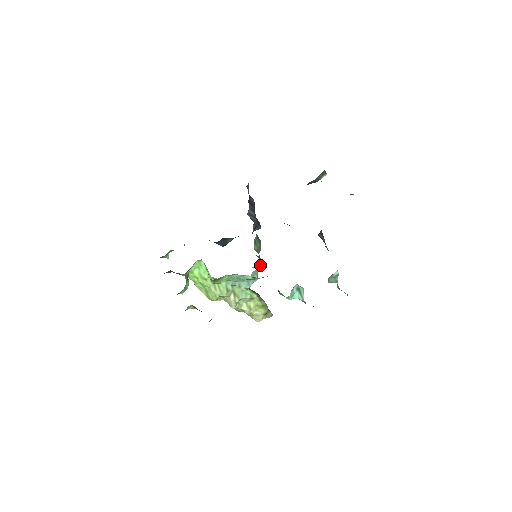
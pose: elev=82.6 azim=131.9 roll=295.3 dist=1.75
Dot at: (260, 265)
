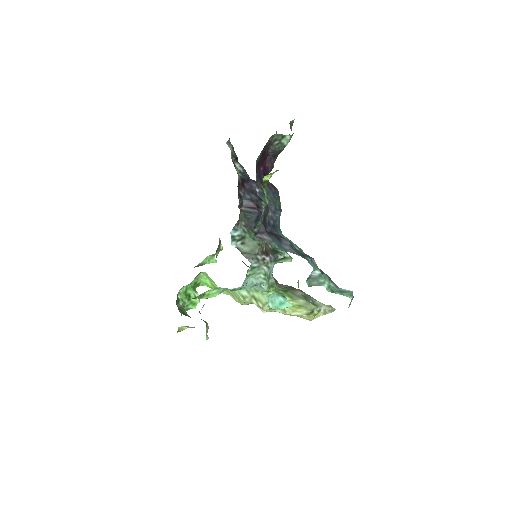
Dot at: (286, 258)
